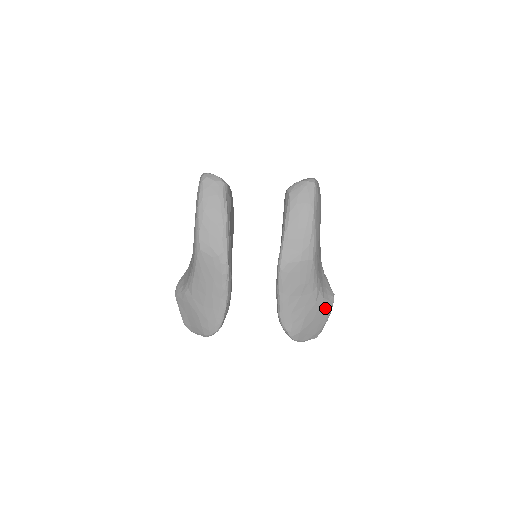
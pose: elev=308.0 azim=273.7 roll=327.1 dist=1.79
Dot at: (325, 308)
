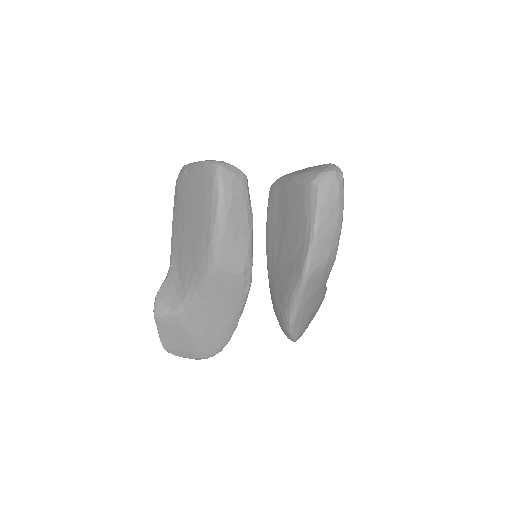
Dot at: occluded
